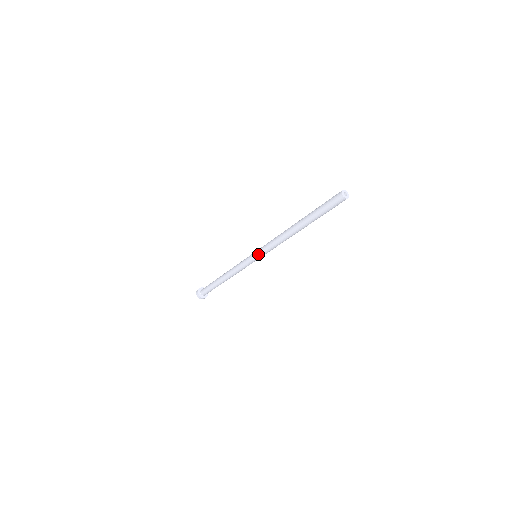
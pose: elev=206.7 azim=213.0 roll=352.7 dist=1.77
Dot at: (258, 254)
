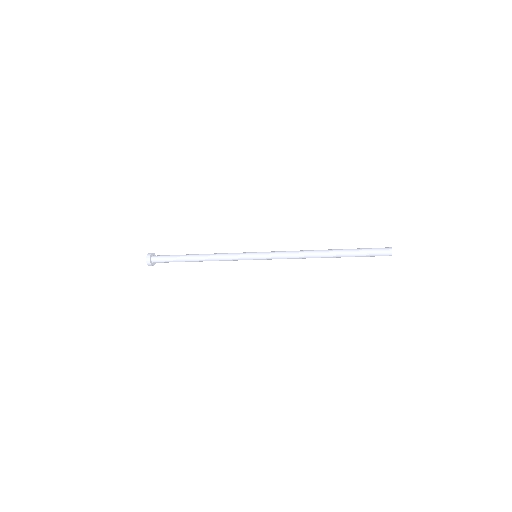
Dot at: (263, 256)
